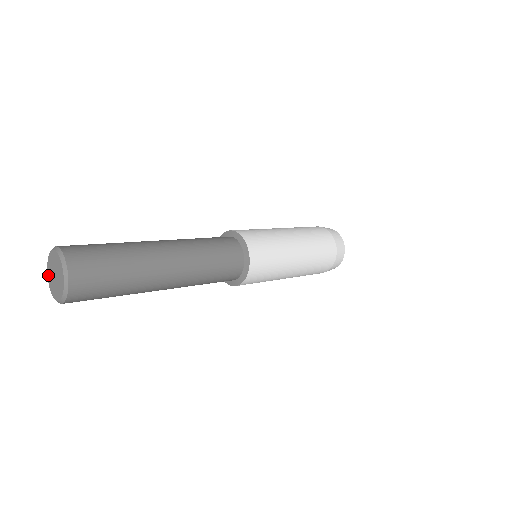
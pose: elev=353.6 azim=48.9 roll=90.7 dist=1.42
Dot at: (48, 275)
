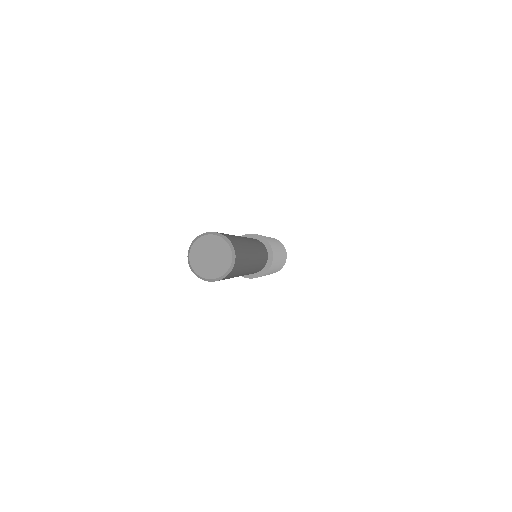
Dot at: (193, 263)
